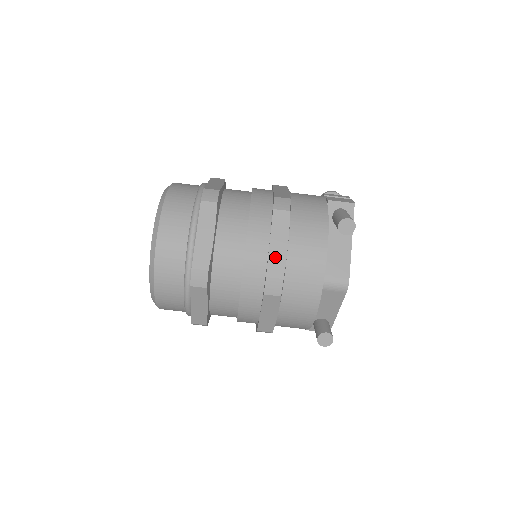
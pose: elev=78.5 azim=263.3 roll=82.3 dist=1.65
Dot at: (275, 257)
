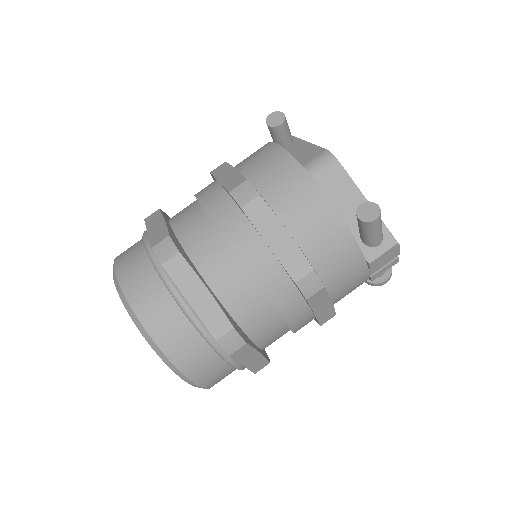
Dot at: (229, 181)
